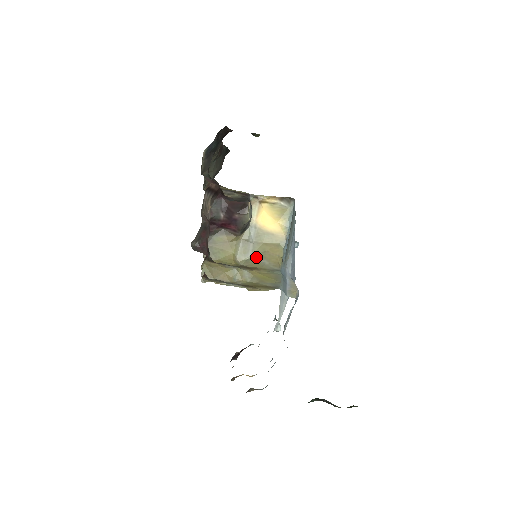
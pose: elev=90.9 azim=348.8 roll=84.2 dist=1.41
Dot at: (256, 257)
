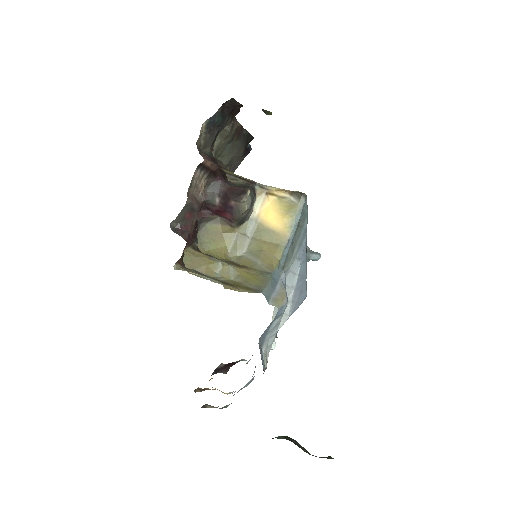
Dot at: (250, 255)
